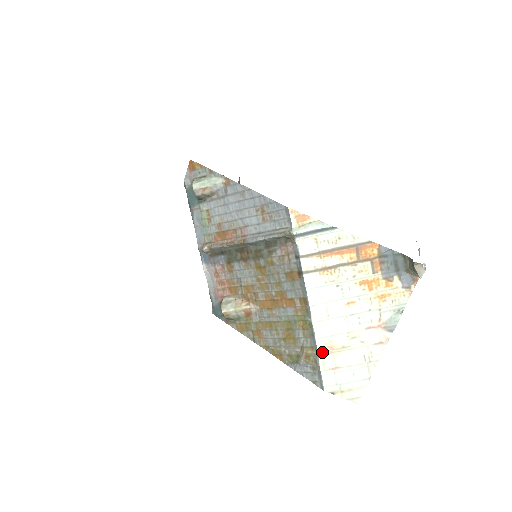
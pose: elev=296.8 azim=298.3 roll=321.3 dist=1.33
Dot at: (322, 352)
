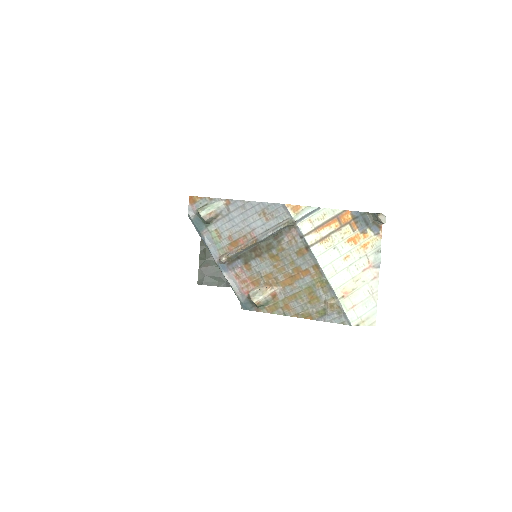
Dot at: (341, 298)
